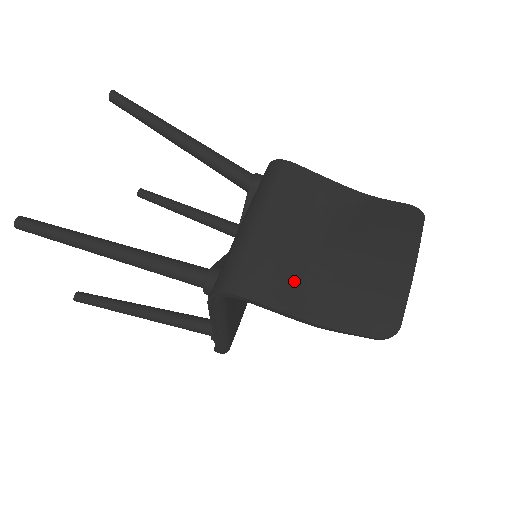
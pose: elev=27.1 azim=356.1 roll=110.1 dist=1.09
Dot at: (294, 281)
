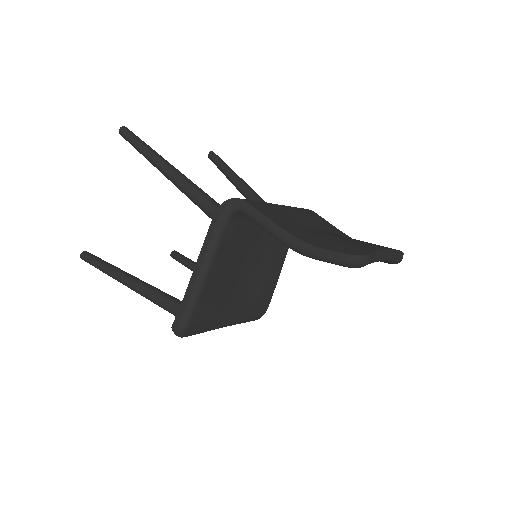
Dot at: (289, 224)
